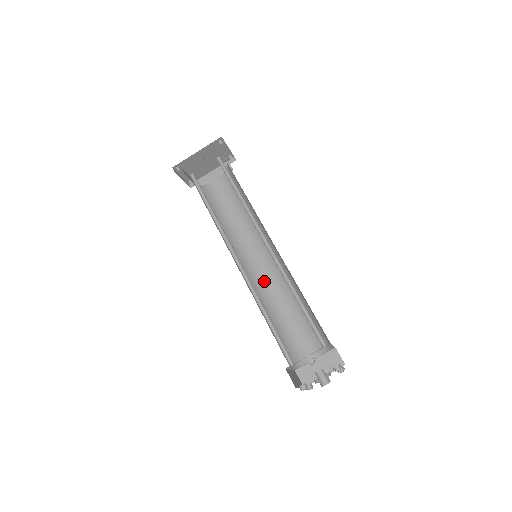
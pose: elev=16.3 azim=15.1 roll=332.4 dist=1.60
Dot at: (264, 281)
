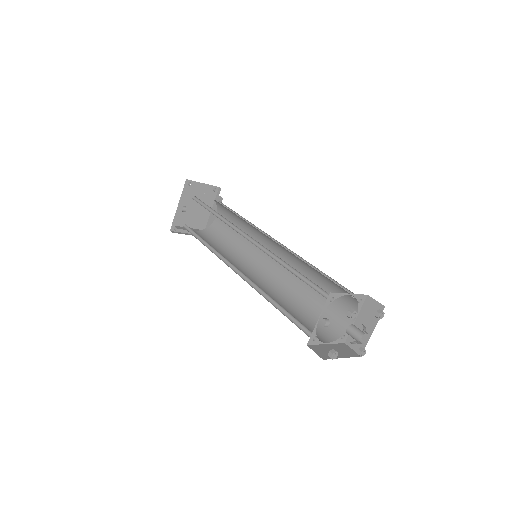
Dot at: (281, 274)
